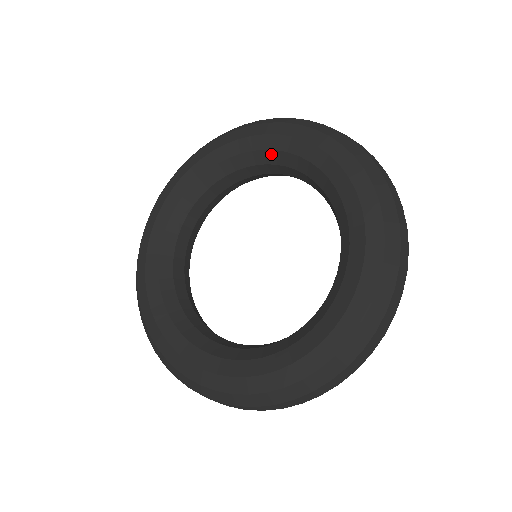
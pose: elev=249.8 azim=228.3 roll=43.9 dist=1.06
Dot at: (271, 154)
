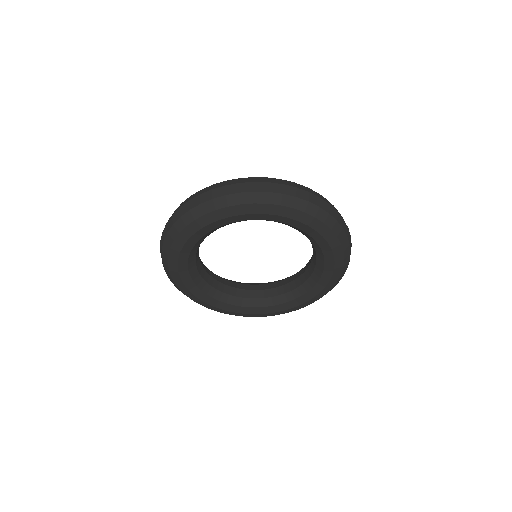
Dot at: (314, 241)
